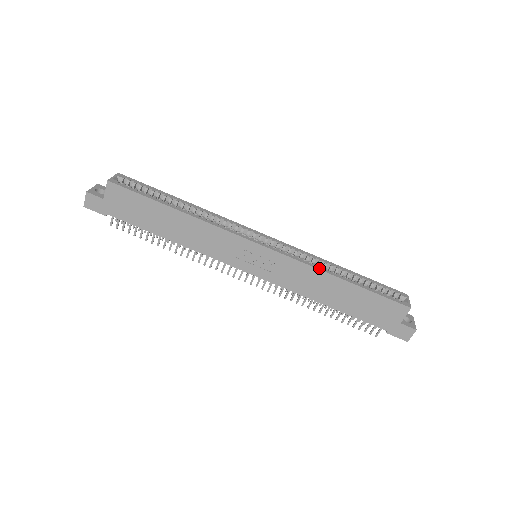
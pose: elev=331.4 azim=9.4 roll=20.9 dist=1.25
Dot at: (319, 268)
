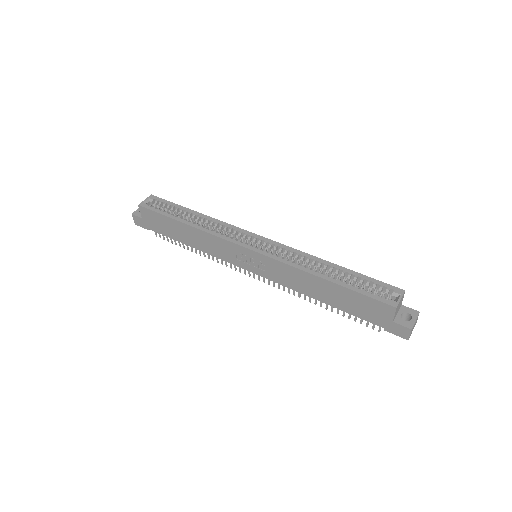
Dot at: (301, 268)
